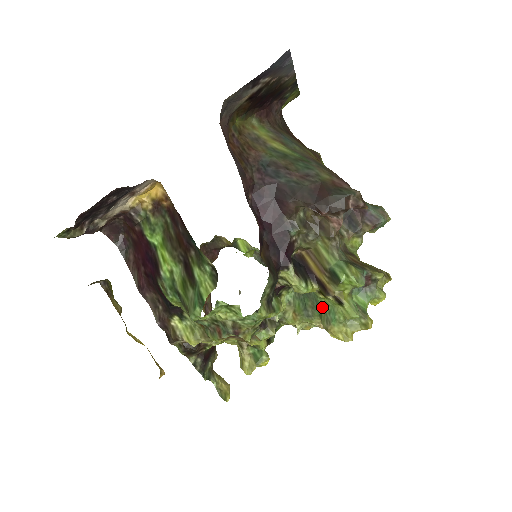
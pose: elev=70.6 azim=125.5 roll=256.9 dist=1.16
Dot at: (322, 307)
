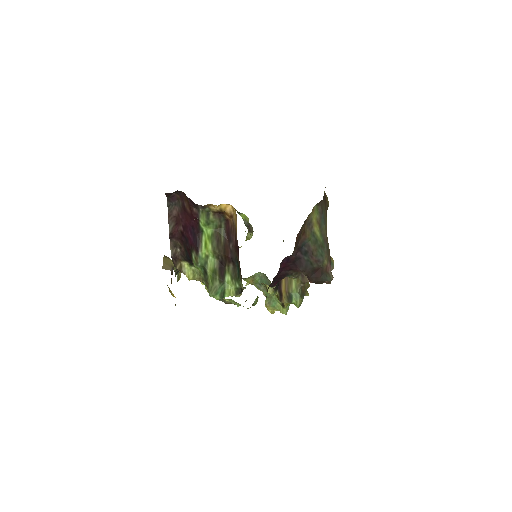
Dot at: (271, 296)
